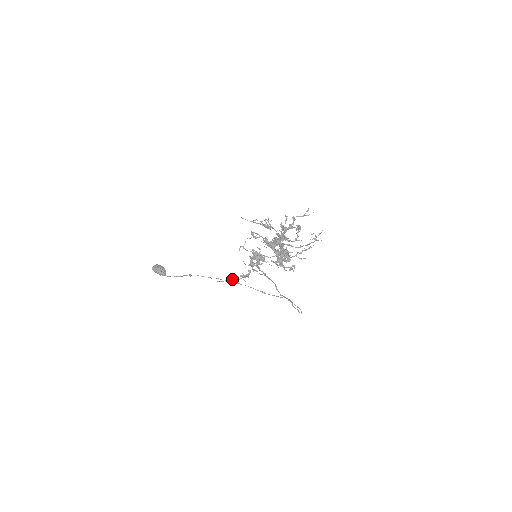
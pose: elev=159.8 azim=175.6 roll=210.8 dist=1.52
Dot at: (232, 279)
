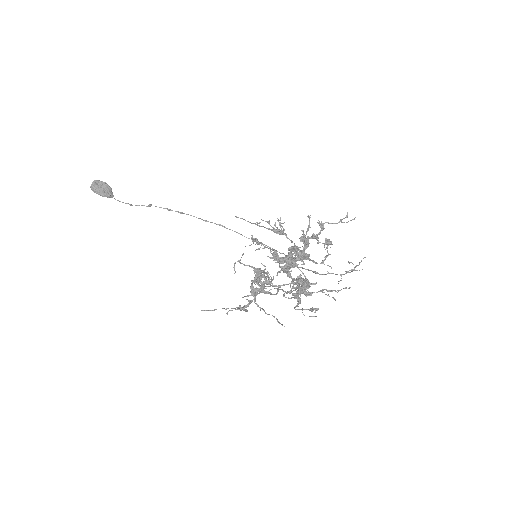
Dot at: (224, 308)
